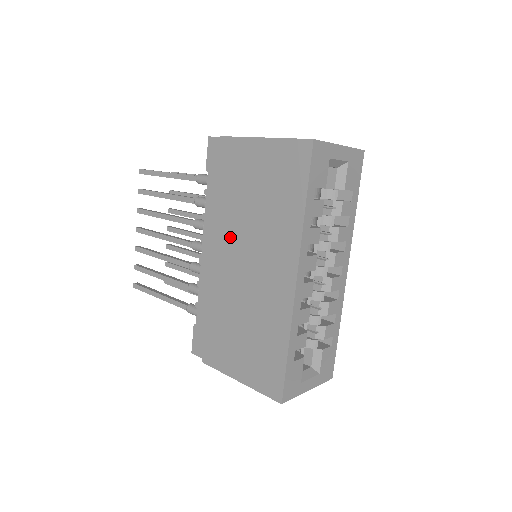
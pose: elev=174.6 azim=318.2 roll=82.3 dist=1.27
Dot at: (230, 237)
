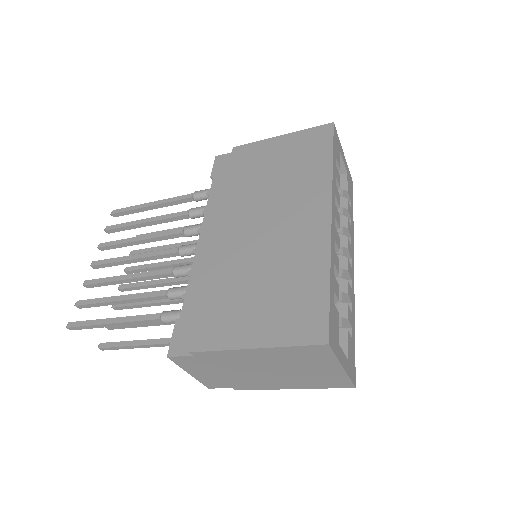
Dot at: (243, 210)
